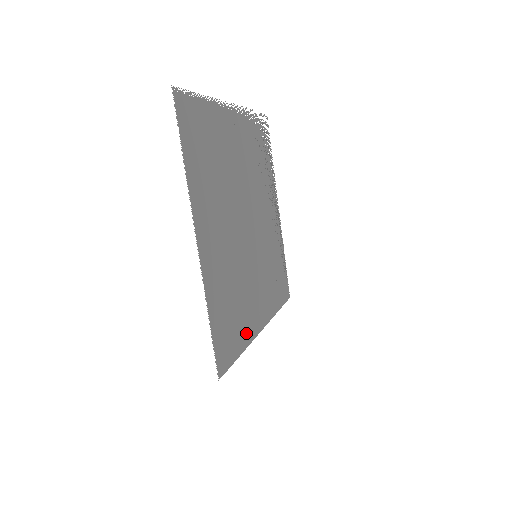
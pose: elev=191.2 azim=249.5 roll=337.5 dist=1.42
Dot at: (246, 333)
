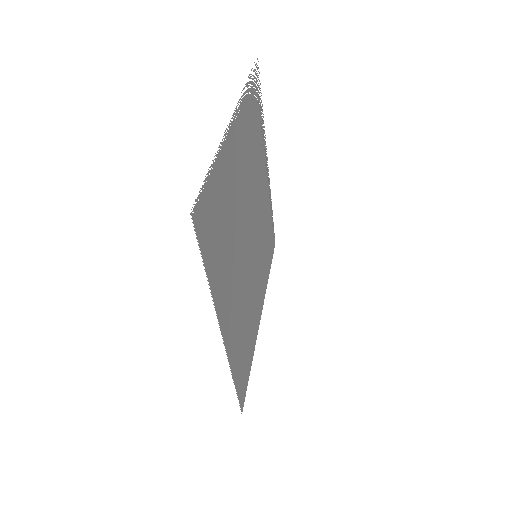
Dot at: (253, 341)
